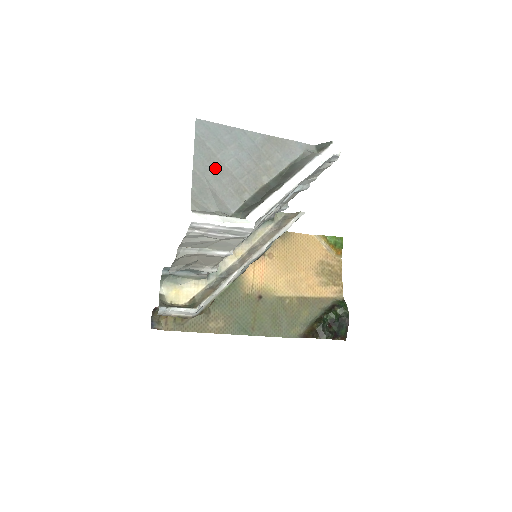
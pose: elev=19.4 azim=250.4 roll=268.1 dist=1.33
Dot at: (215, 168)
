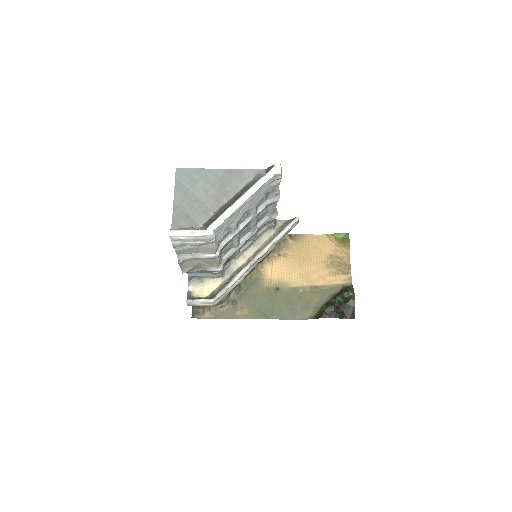
Dot at: (189, 199)
